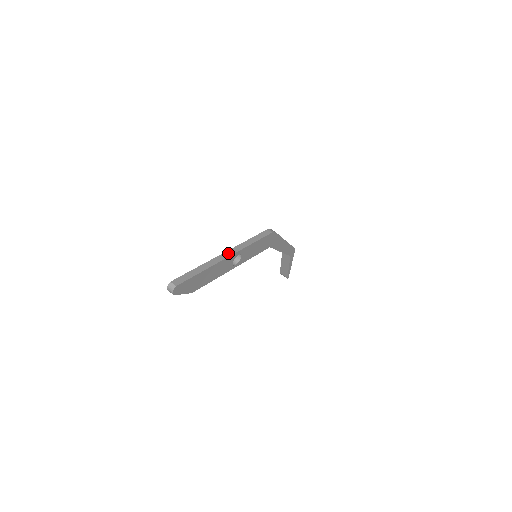
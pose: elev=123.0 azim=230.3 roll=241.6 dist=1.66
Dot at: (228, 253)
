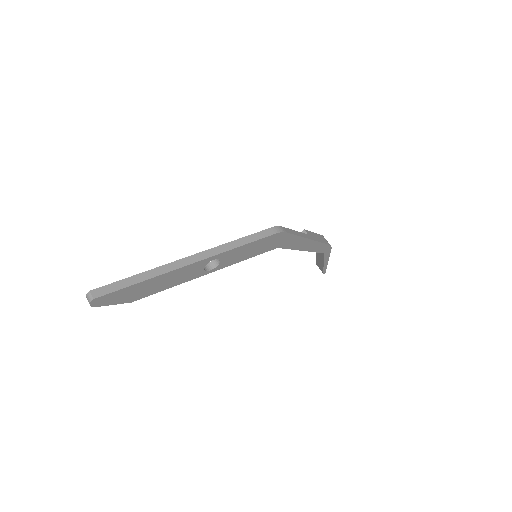
Dot at: (195, 257)
